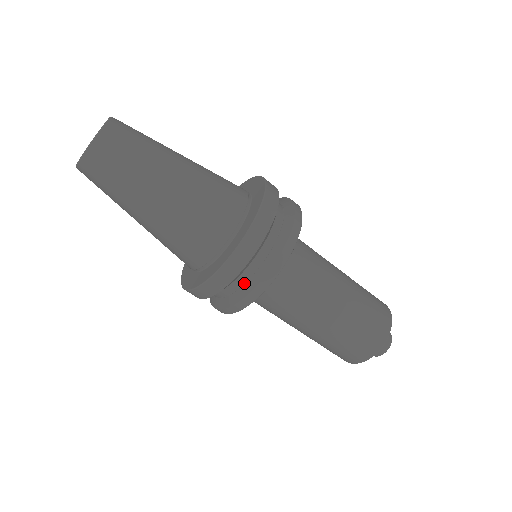
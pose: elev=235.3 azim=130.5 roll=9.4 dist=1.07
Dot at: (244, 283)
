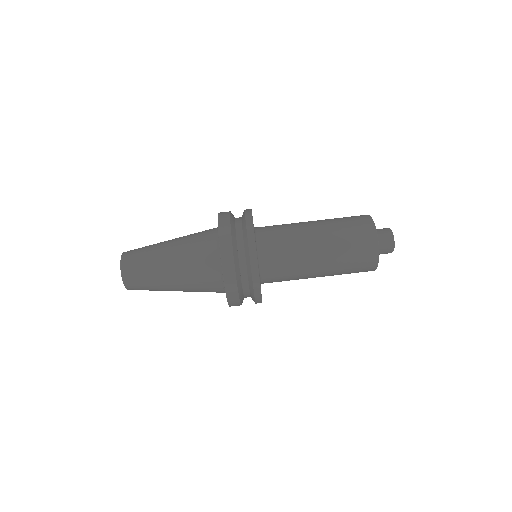
Dot at: (248, 280)
